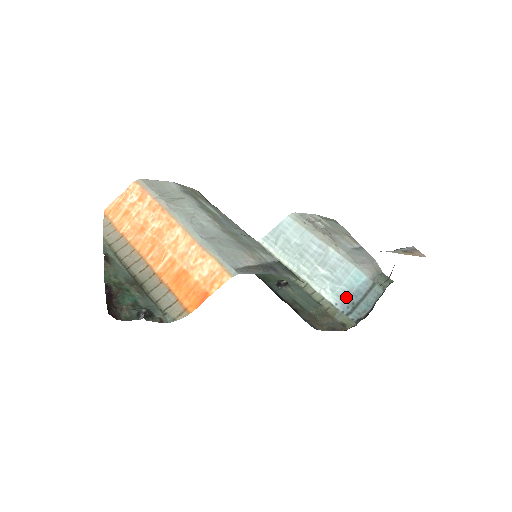
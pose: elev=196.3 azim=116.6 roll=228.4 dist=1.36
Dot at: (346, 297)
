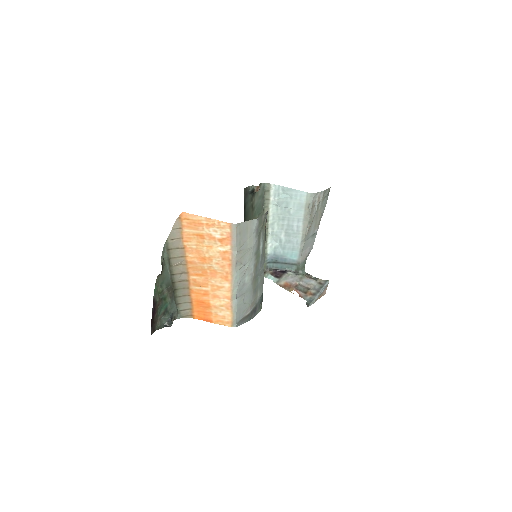
Dot at: (277, 256)
